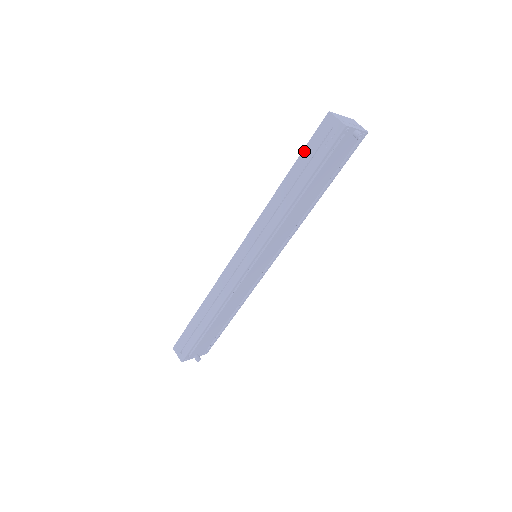
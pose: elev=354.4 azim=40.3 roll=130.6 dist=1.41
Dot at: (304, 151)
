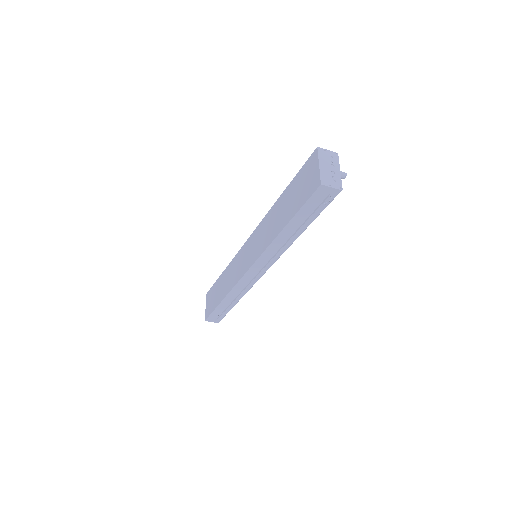
Dot at: (300, 211)
